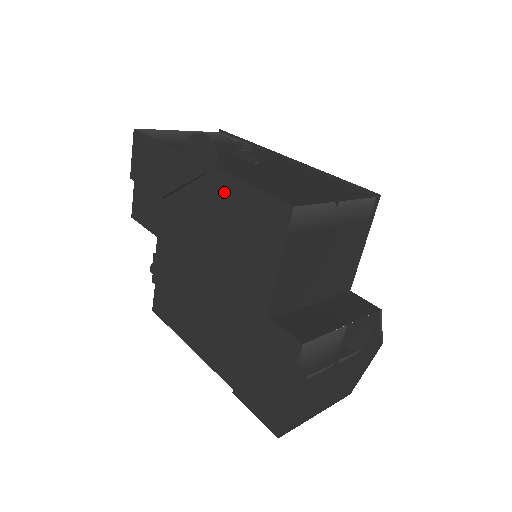
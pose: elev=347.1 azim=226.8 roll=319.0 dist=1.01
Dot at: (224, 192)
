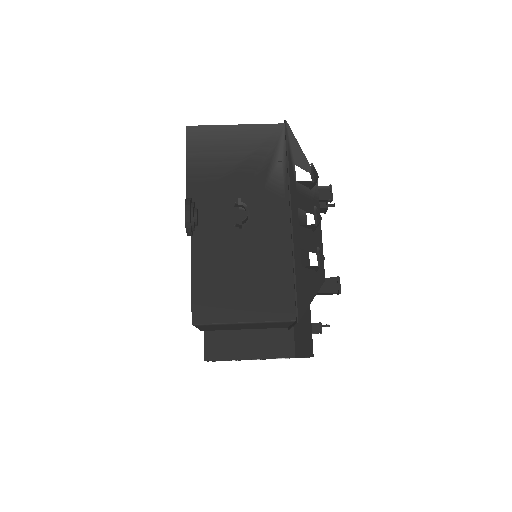
Dot at: occluded
